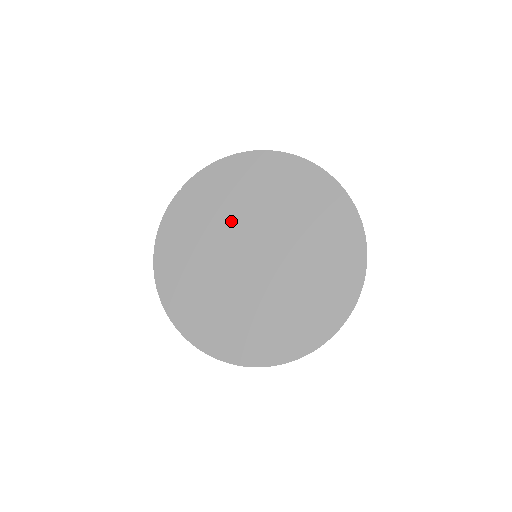
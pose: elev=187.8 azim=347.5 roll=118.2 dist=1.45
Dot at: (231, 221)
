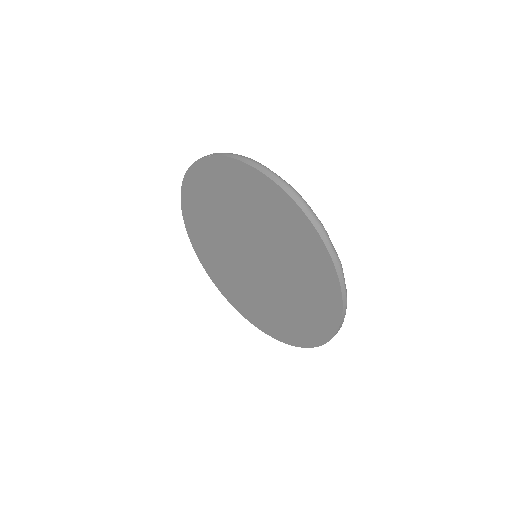
Dot at: (243, 222)
